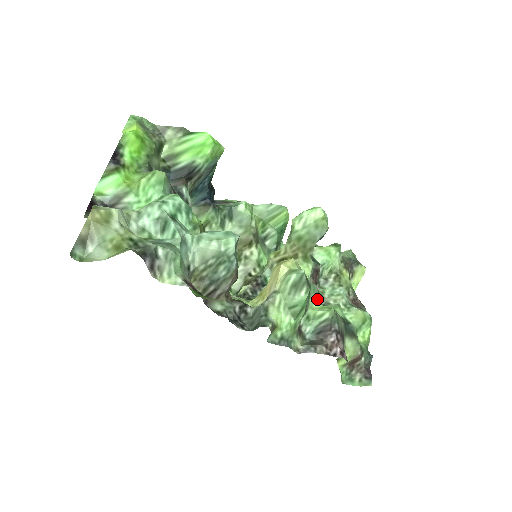
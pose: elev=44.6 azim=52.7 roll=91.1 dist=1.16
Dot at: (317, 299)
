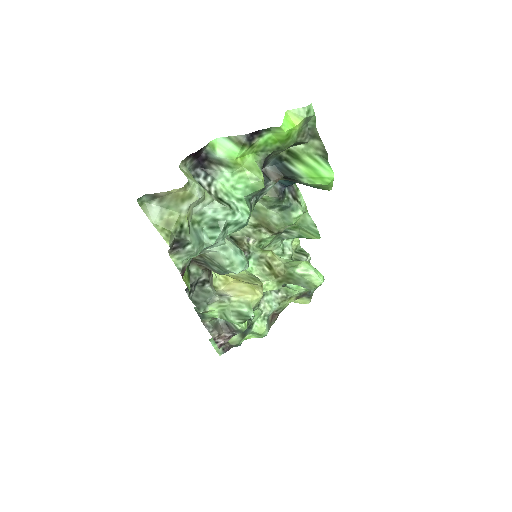
Dot at: occluded
